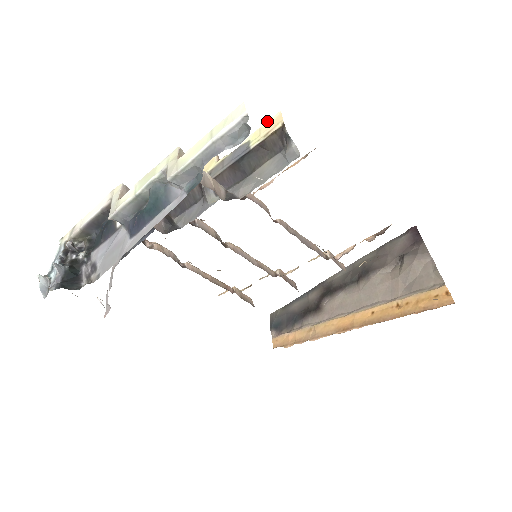
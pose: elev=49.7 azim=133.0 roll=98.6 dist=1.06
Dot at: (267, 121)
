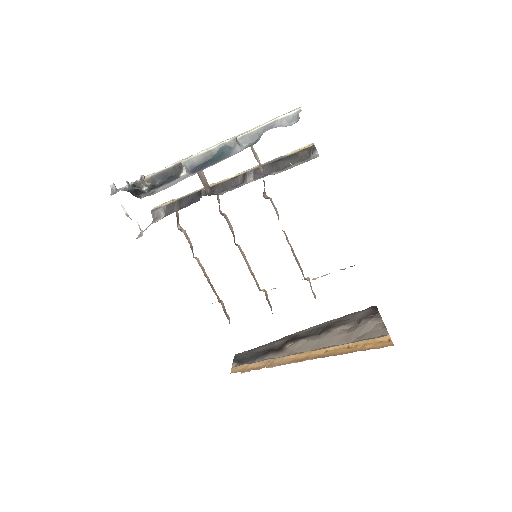
Dot at: occluded
